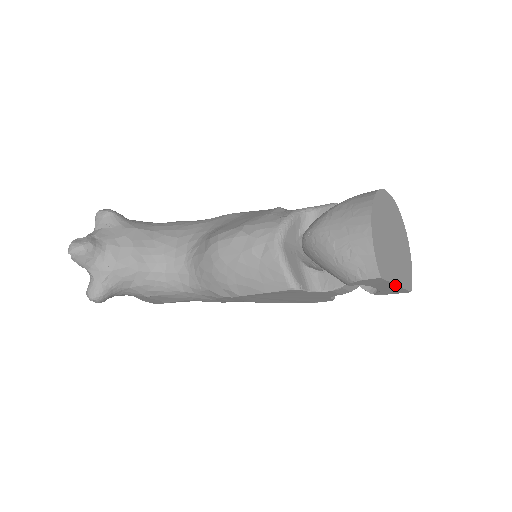
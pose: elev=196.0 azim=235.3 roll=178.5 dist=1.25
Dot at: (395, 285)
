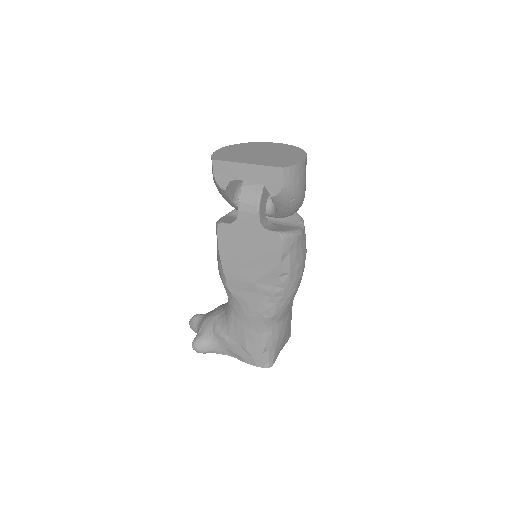
Dot at: (245, 164)
